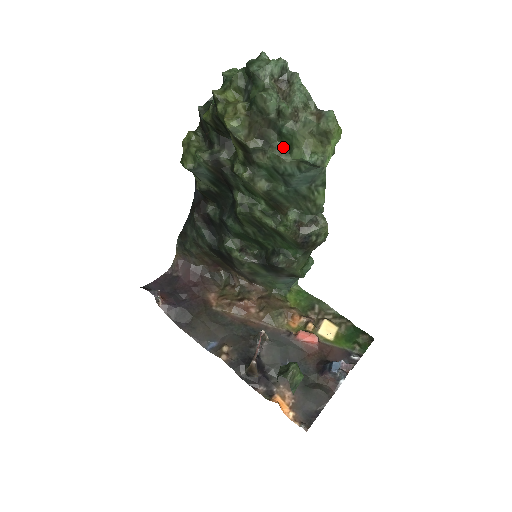
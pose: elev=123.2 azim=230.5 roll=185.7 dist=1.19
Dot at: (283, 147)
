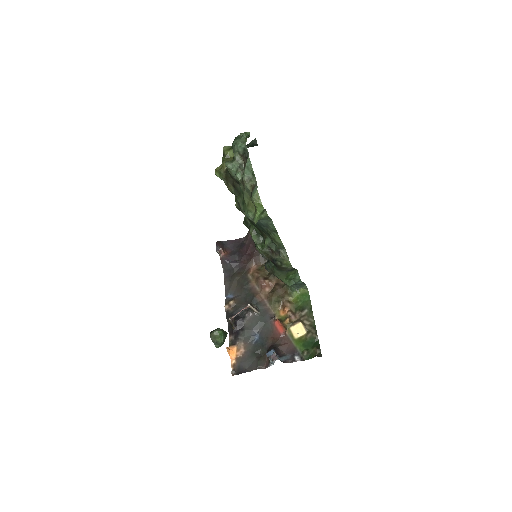
Dot at: (243, 199)
